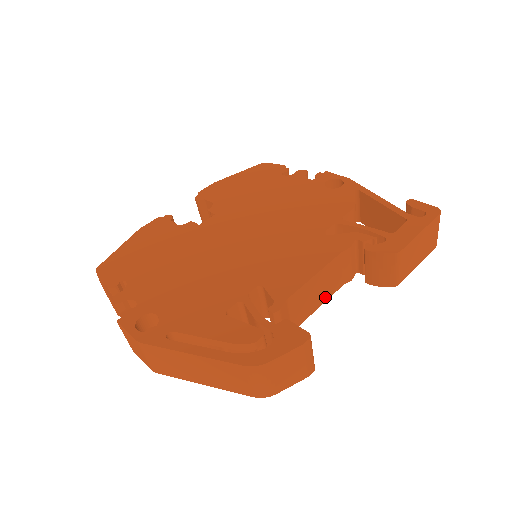
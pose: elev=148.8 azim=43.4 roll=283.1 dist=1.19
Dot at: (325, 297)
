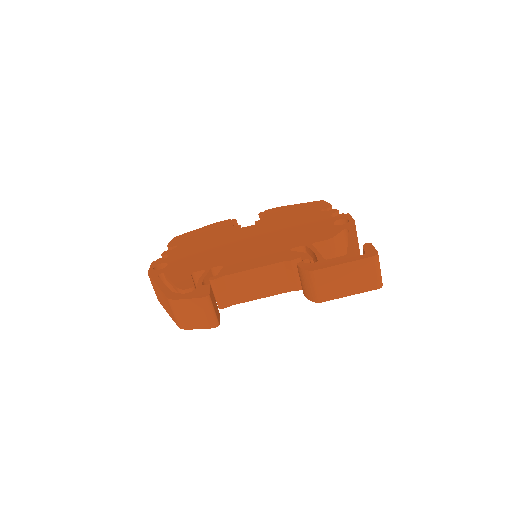
Dot at: (268, 293)
